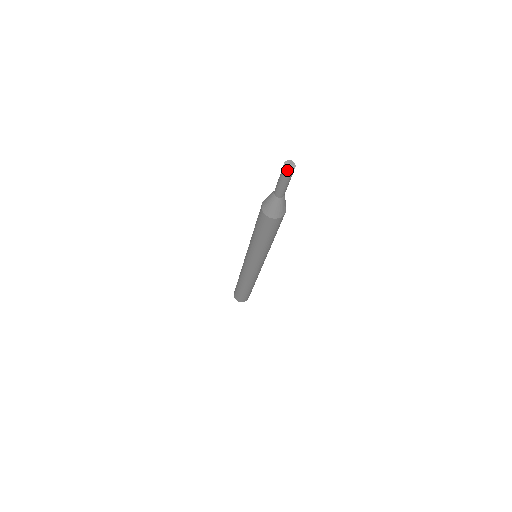
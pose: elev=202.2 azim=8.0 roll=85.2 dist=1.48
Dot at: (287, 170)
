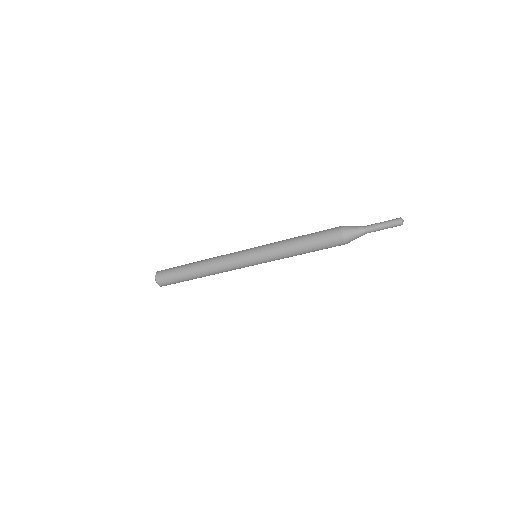
Dot at: (401, 223)
